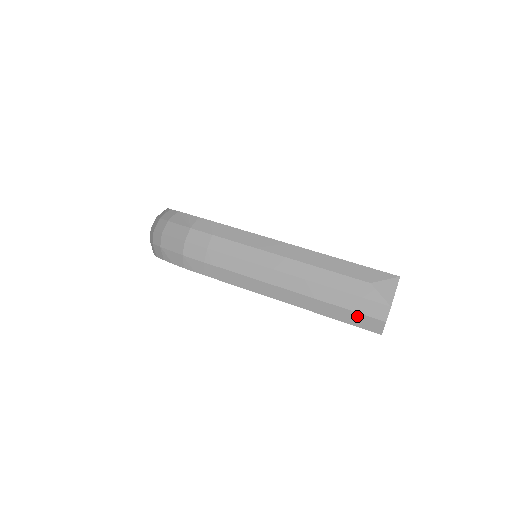
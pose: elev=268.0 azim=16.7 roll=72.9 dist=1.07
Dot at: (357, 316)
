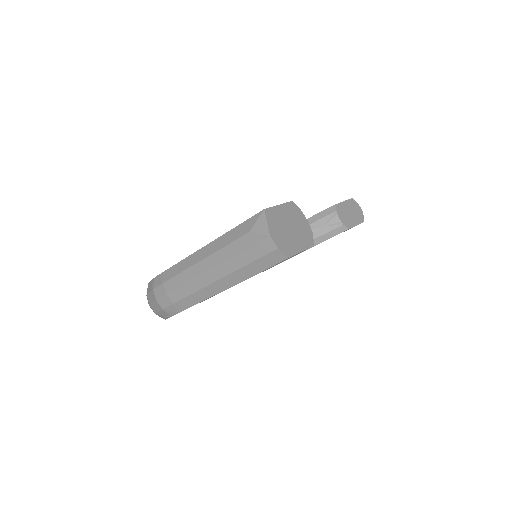
Dot at: (263, 260)
